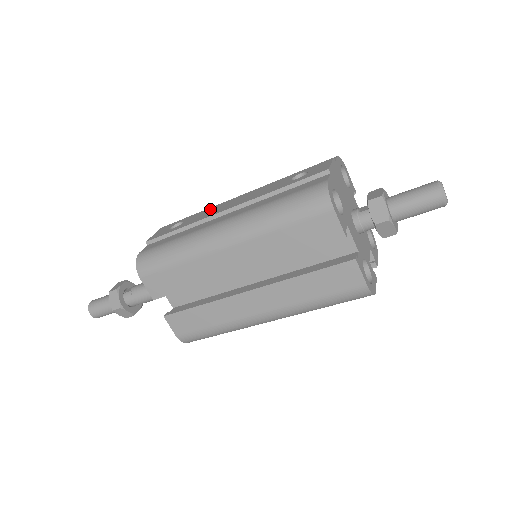
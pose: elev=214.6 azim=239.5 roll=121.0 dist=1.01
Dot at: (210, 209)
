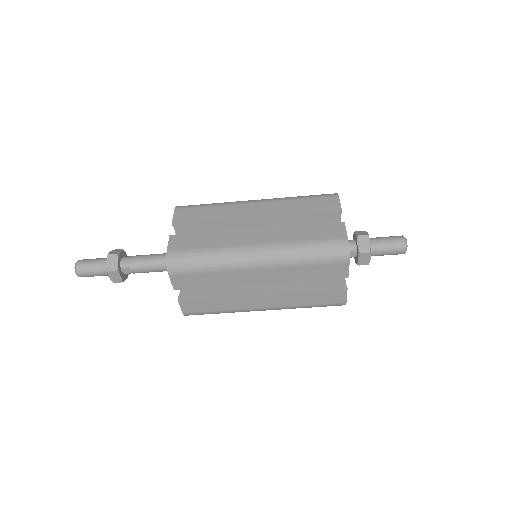
Dot at: occluded
